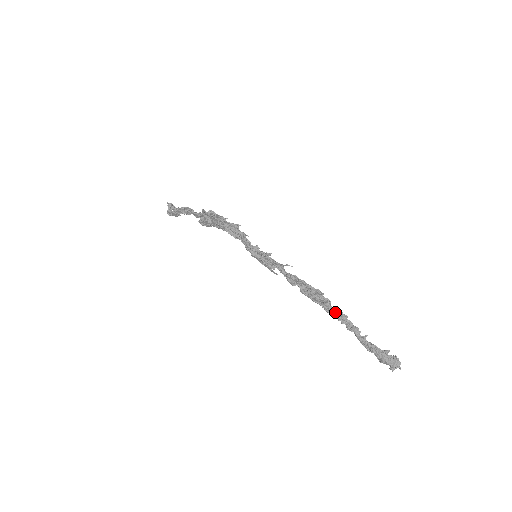
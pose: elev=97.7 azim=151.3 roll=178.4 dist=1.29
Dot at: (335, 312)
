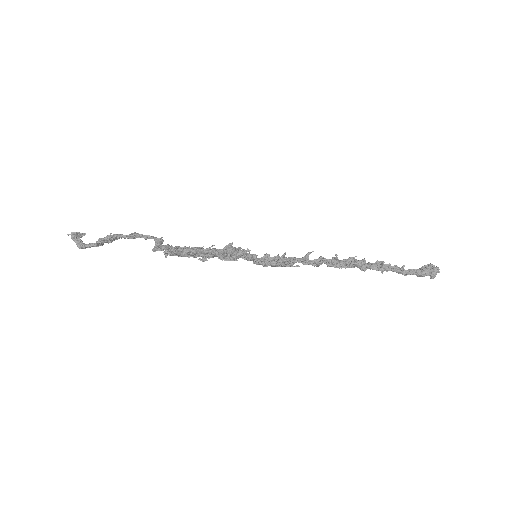
Dot at: (374, 267)
